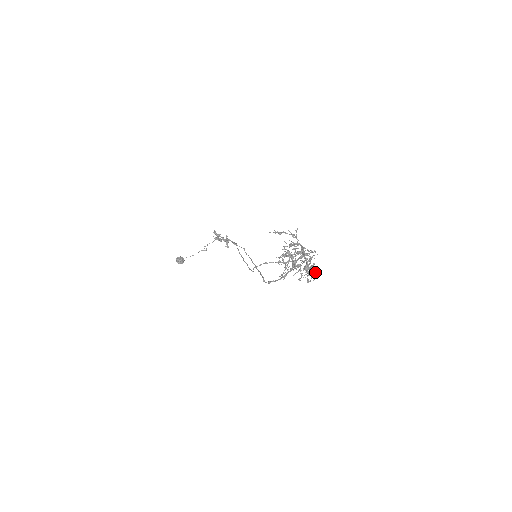
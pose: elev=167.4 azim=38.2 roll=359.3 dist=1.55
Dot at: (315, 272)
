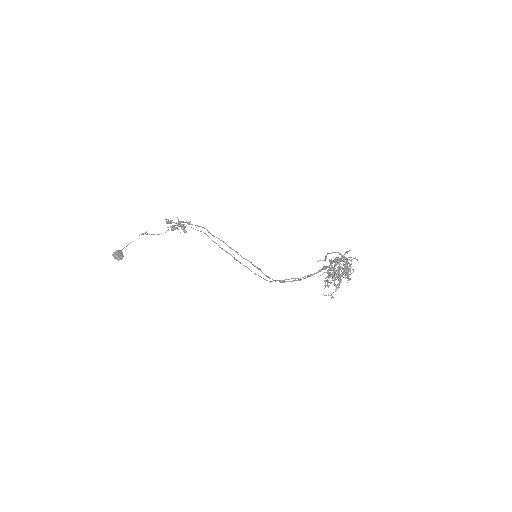
Dot at: (351, 273)
